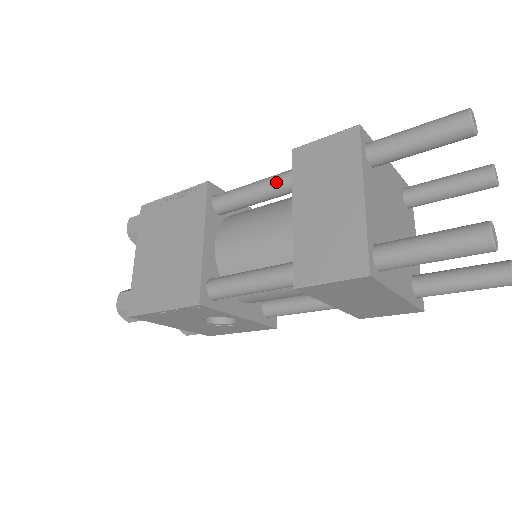
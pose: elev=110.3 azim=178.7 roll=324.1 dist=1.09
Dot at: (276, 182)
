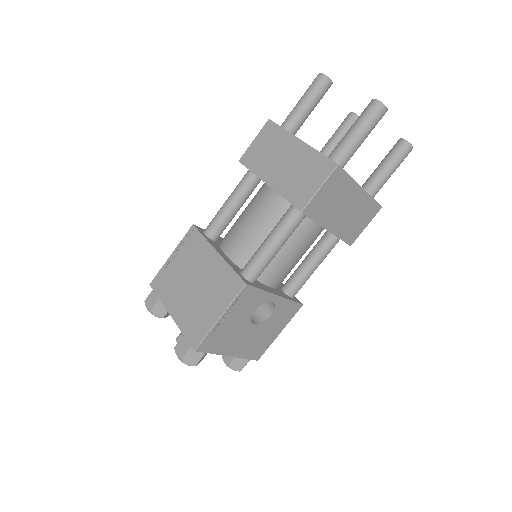
Dot at: (241, 187)
